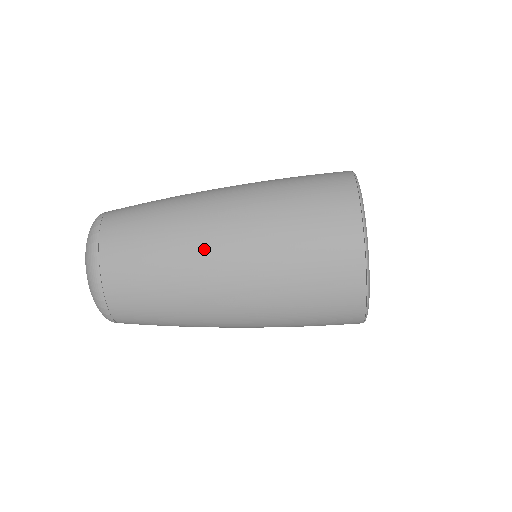
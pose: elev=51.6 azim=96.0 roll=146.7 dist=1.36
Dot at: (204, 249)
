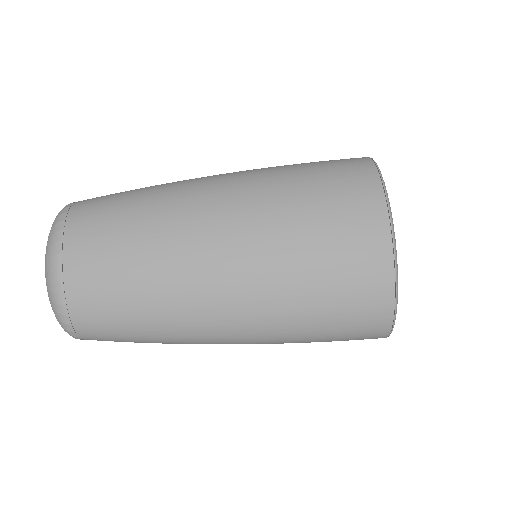
Dot at: (195, 236)
